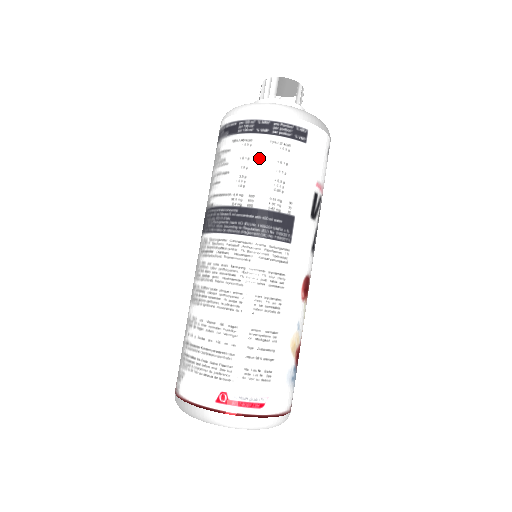
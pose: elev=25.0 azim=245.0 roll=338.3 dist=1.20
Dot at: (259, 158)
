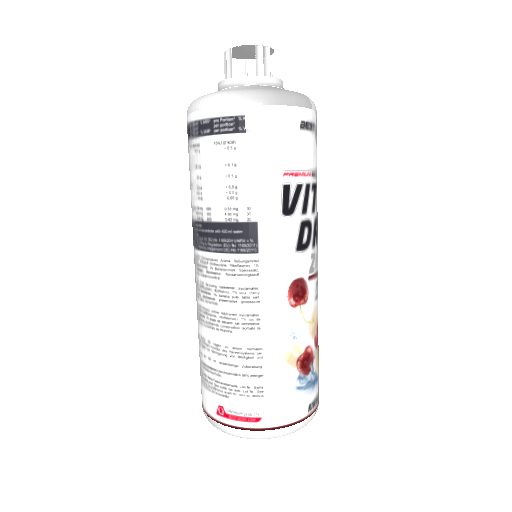
Dot at: (207, 165)
